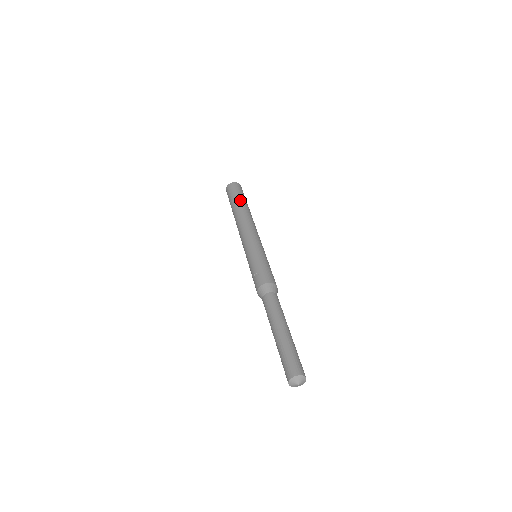
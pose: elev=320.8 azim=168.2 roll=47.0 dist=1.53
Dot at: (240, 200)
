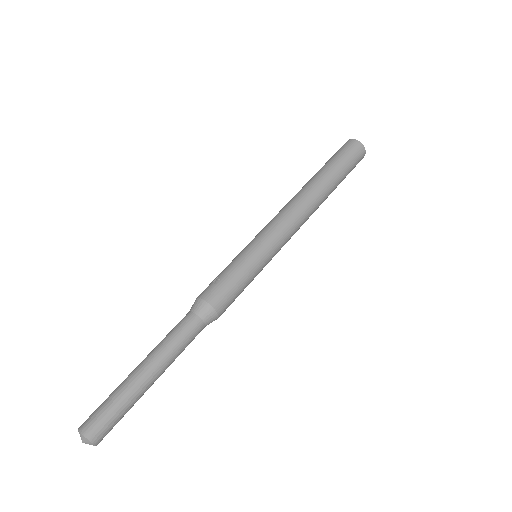
Dot at: (332, 172)
